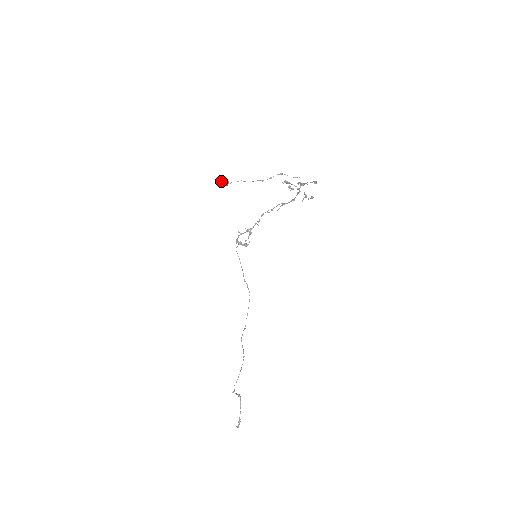
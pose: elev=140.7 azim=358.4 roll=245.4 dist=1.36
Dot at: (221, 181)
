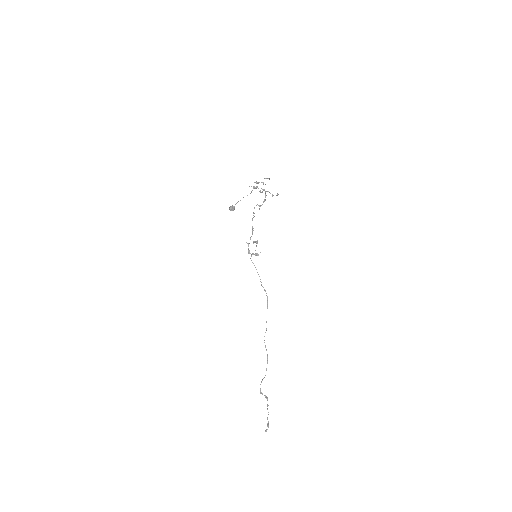
Dot at: (229, 208)
